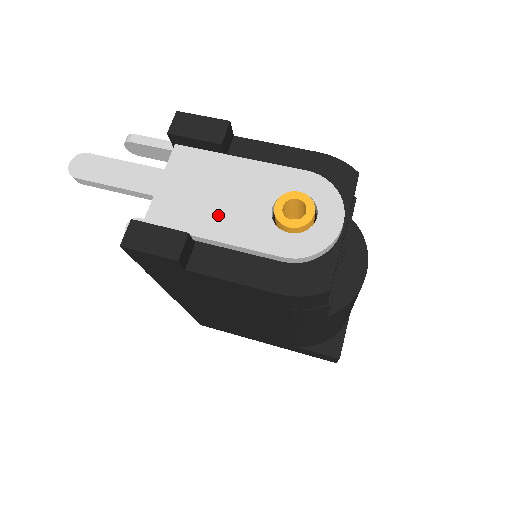
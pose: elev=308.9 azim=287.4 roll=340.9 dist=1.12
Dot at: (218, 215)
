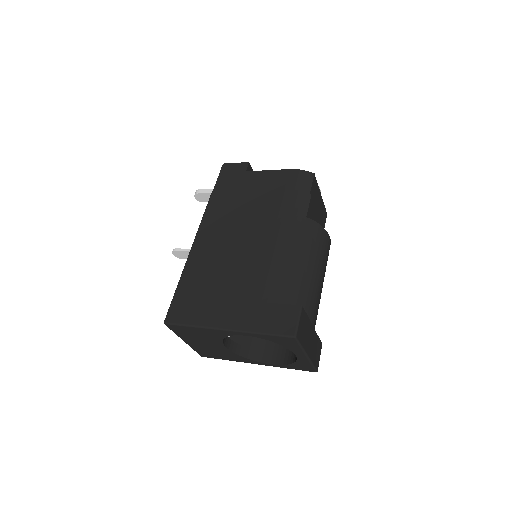
Dot at: occluded
